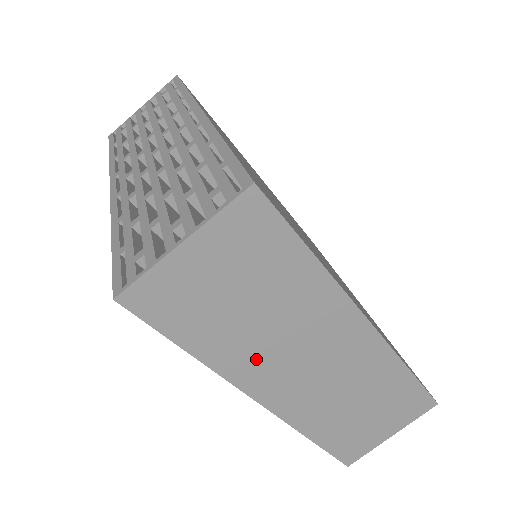
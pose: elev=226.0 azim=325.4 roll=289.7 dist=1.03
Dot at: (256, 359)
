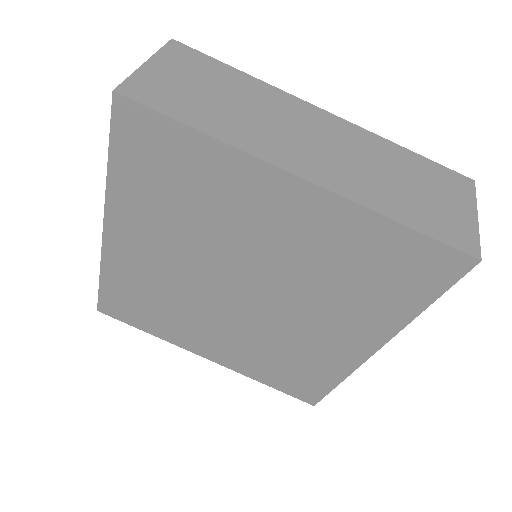
Dot at: (259, 136)
